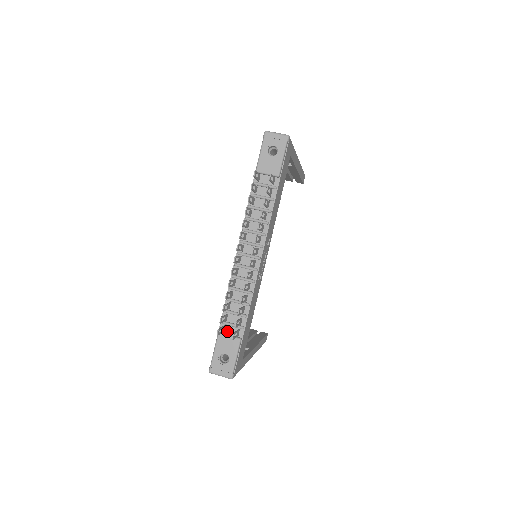
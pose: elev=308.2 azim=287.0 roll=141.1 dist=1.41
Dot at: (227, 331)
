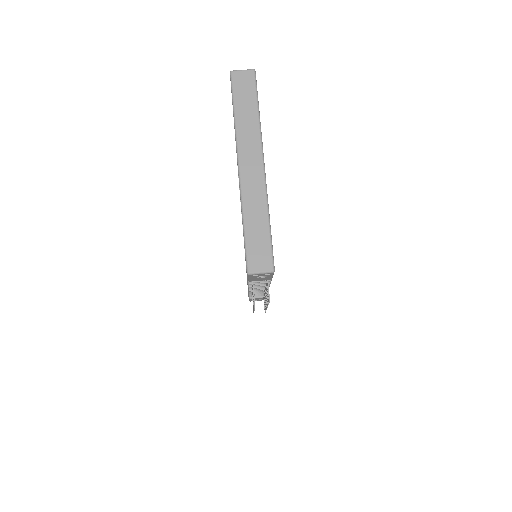
Dot at: occluded
